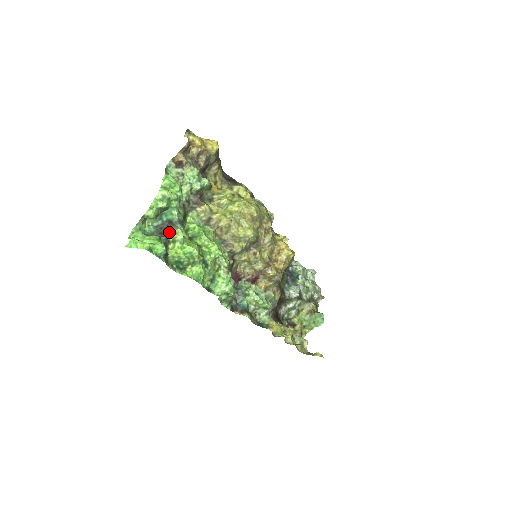
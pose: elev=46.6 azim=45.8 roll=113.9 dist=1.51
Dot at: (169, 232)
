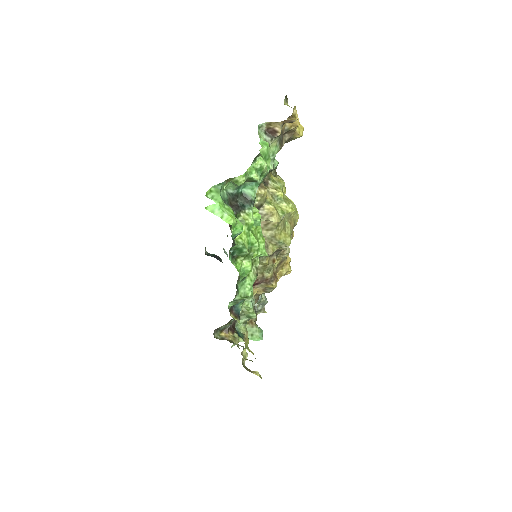
Dot at: (240, 208)
